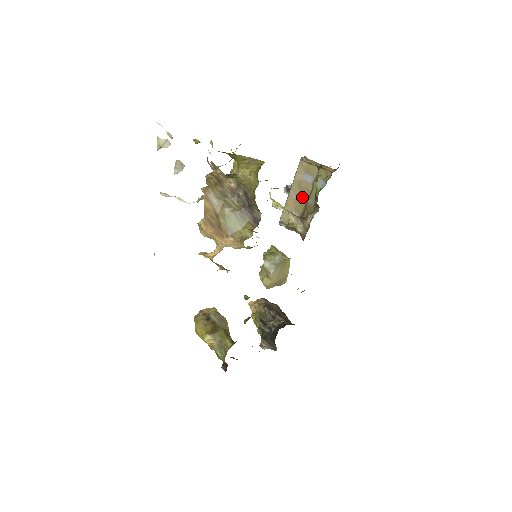
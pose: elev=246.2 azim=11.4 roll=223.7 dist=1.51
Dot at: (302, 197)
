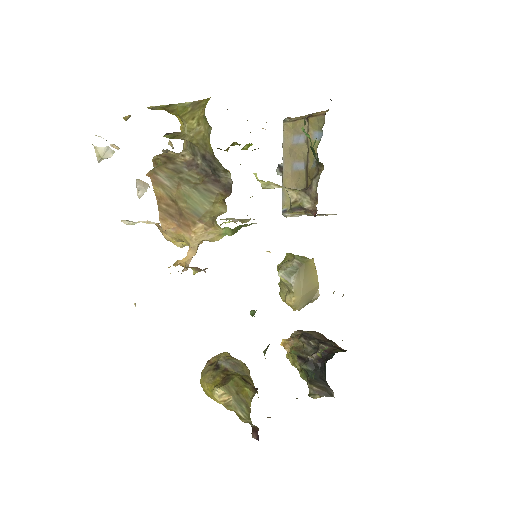
Dot at: (299, 166)
